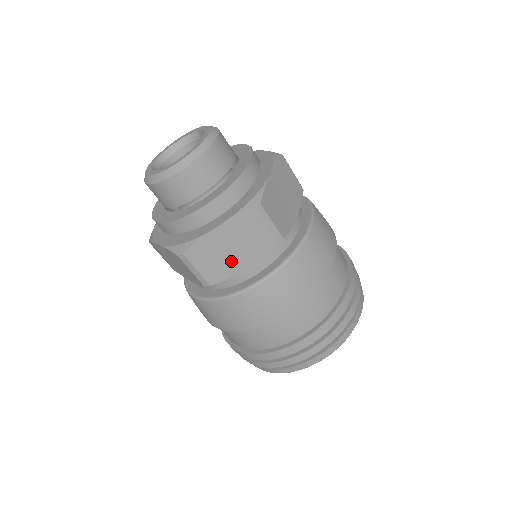
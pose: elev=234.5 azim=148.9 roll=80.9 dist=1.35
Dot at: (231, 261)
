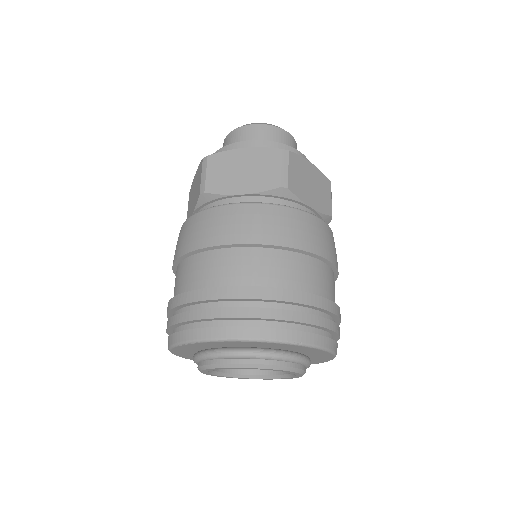
Dot at: (235, 180)
